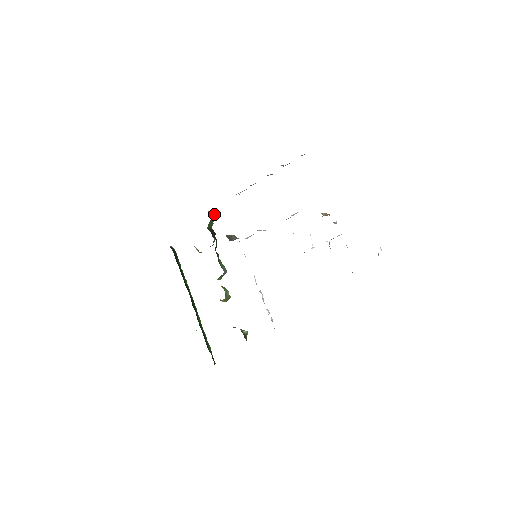
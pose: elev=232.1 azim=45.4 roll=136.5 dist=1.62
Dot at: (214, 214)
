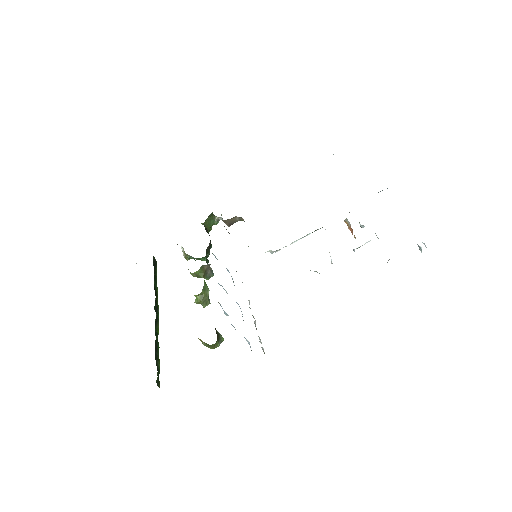
Dot at: occluded
